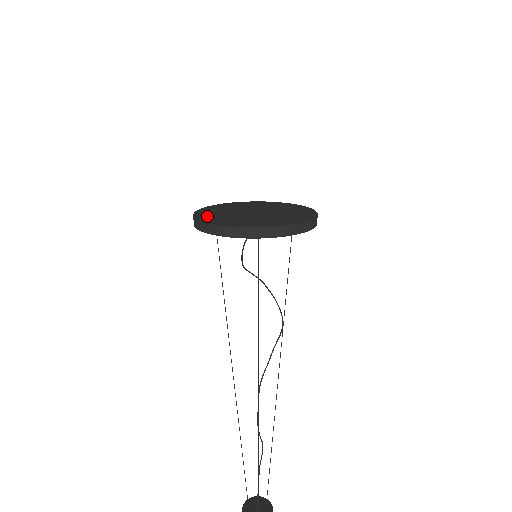
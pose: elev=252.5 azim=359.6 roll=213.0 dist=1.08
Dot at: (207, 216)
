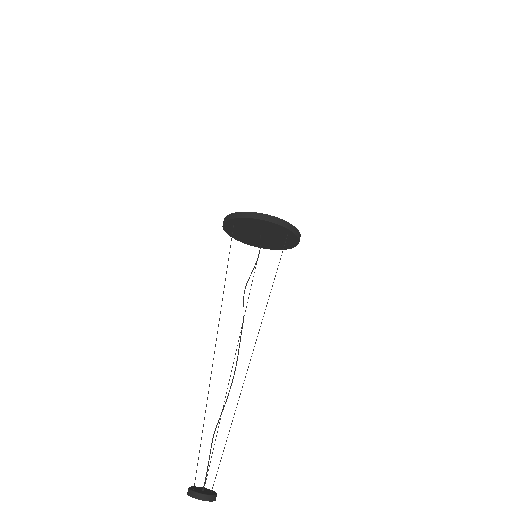
Dot at: occluded
